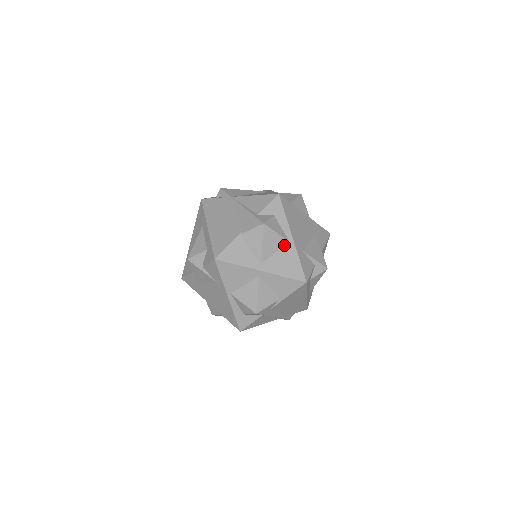
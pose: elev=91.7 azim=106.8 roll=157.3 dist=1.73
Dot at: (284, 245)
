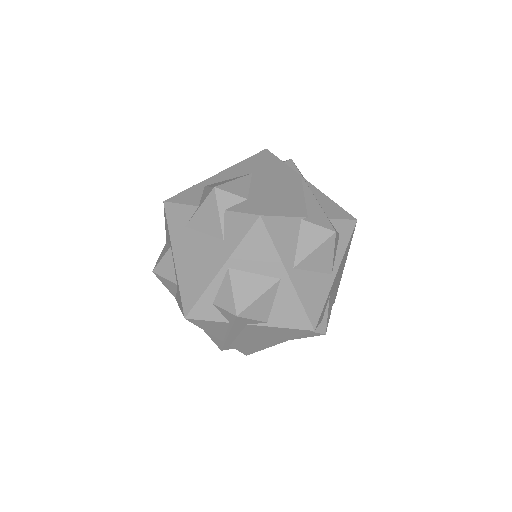
Dot at: (325, 272)
